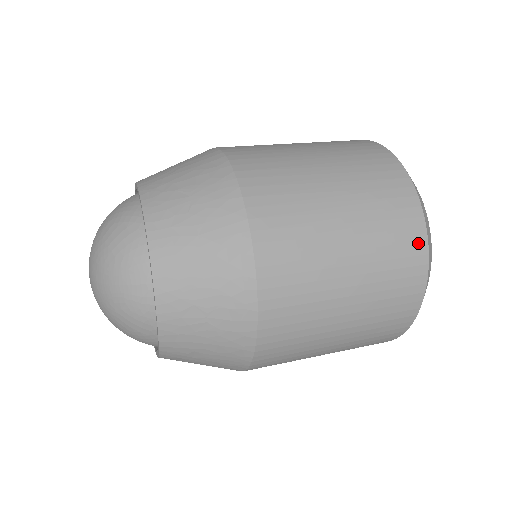
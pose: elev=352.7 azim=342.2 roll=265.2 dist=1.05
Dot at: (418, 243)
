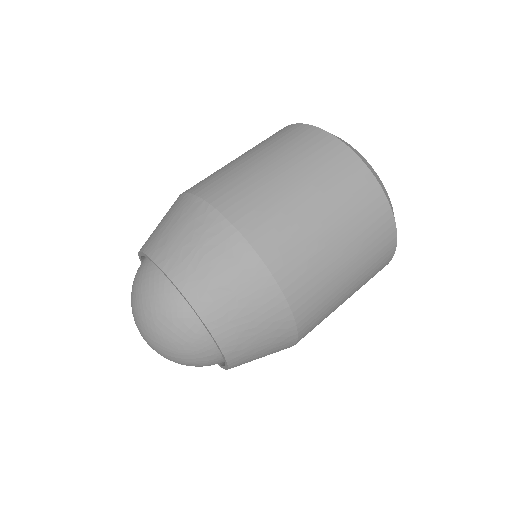
Dot at: (391, 243)
